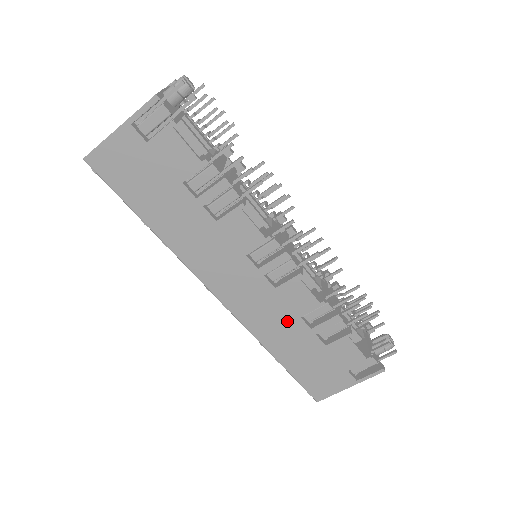
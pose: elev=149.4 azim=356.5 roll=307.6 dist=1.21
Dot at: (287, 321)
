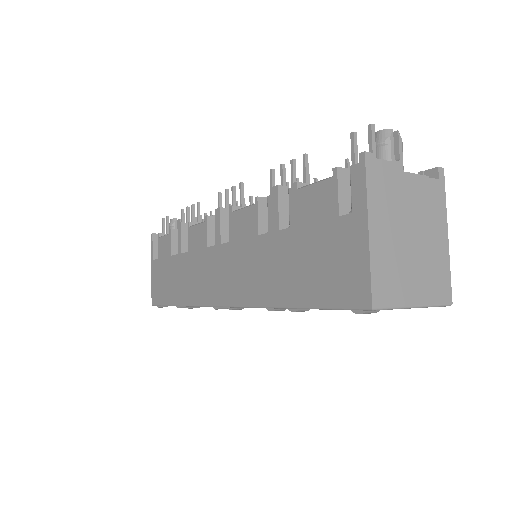
Dot at: (256, 254)
